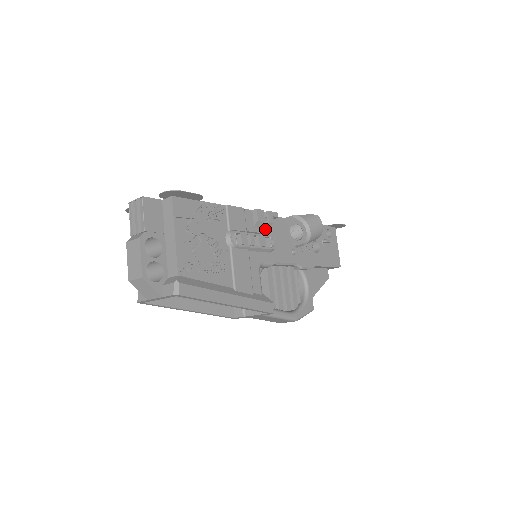
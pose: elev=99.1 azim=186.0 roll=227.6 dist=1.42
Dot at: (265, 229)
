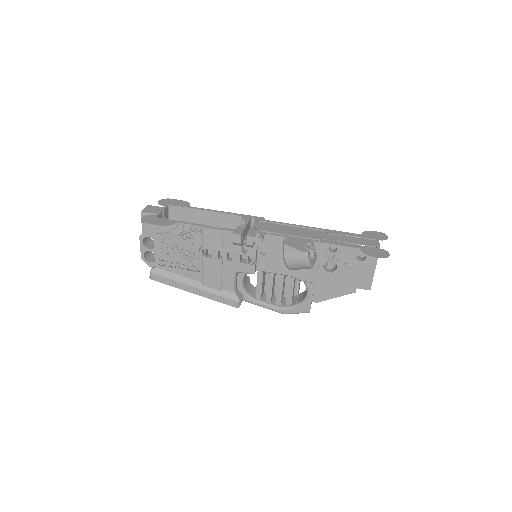
Dot at: occluded
